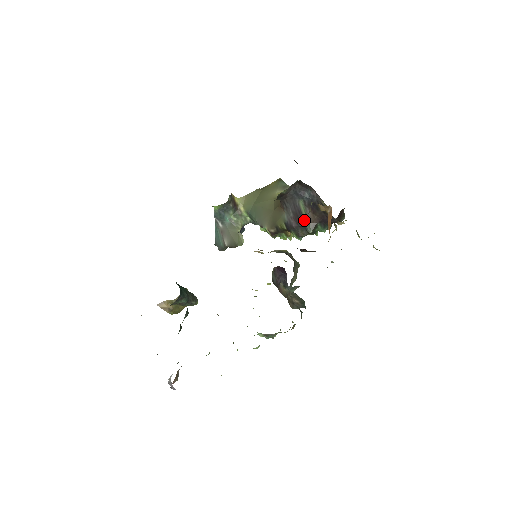
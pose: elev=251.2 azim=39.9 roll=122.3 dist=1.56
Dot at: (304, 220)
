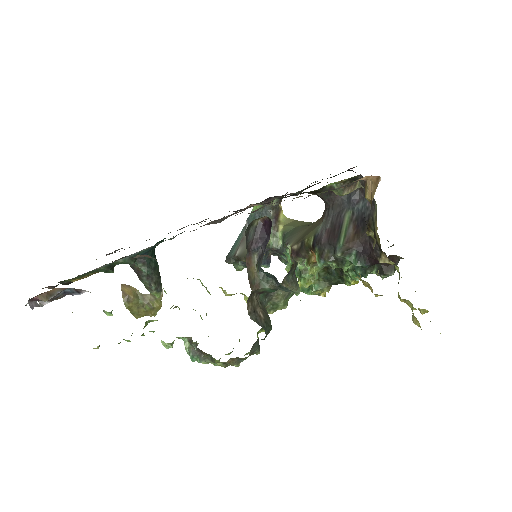
Dot at: (339, 237)
